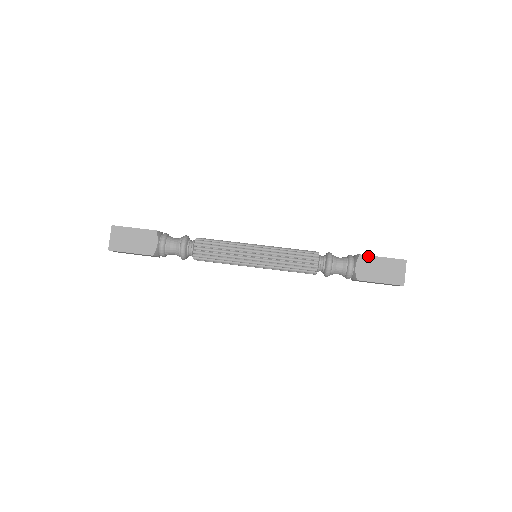
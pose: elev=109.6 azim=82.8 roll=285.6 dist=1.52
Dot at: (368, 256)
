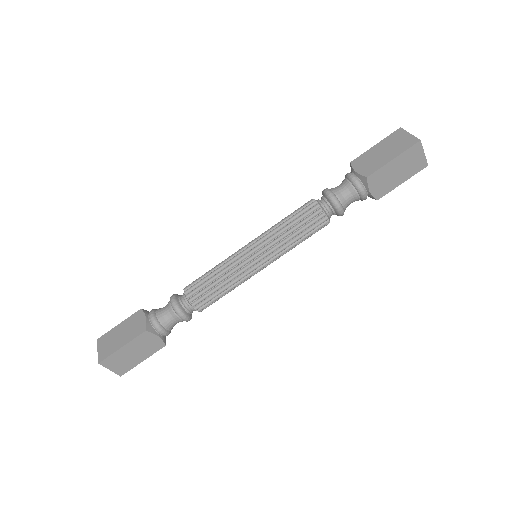
Dot at: (377, 171)
